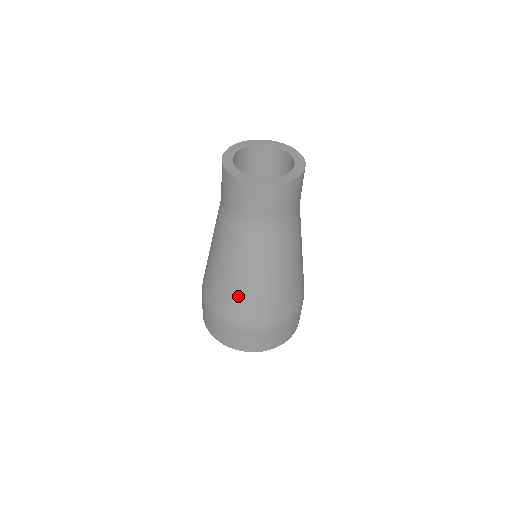
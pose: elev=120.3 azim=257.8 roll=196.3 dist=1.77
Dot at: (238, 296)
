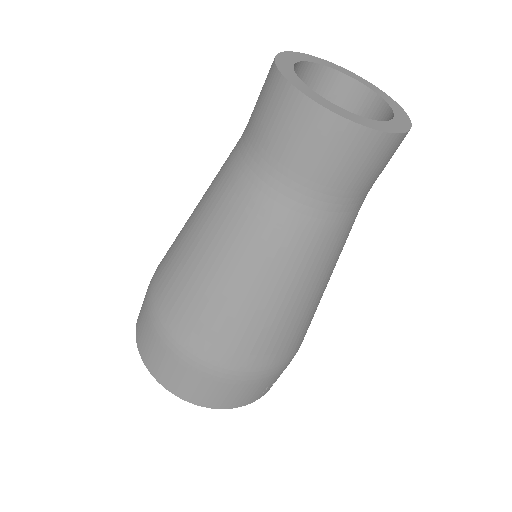
Dot at: (215, 312)
